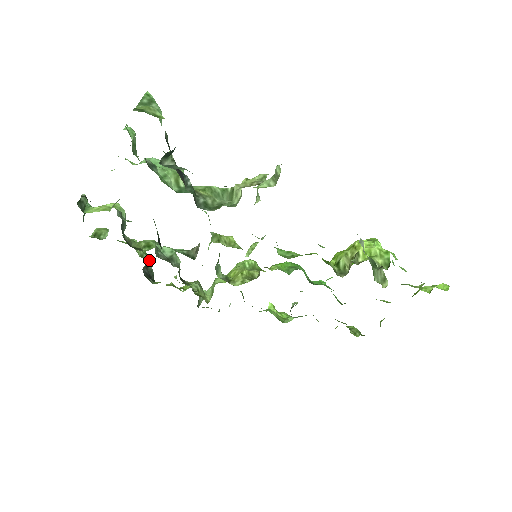
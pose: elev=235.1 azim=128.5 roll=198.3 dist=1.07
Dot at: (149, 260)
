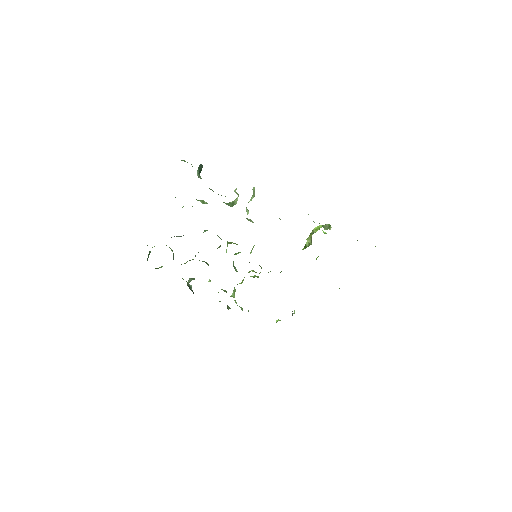
Dot at: occluded
